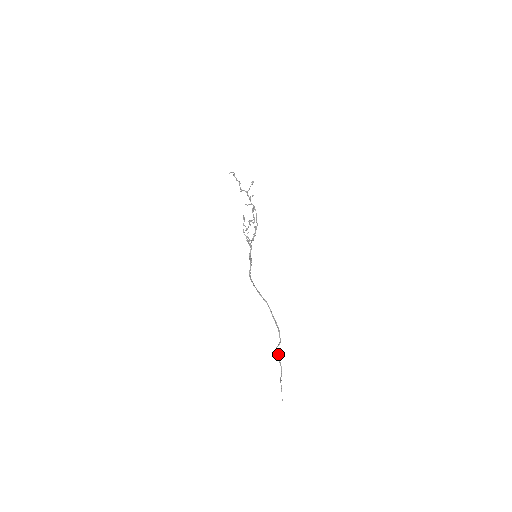
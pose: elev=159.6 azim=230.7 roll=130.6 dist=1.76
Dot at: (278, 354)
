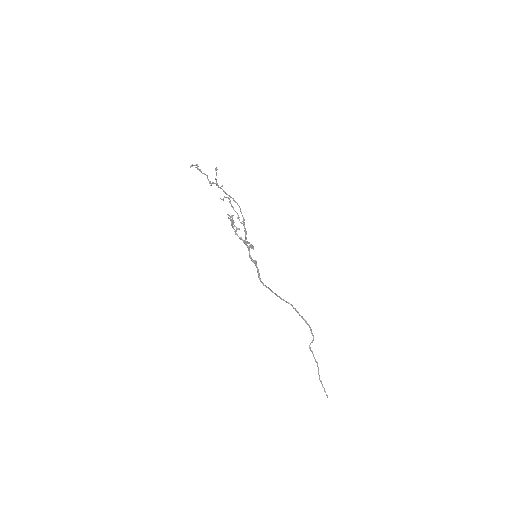
Dot at: (312, 352)
